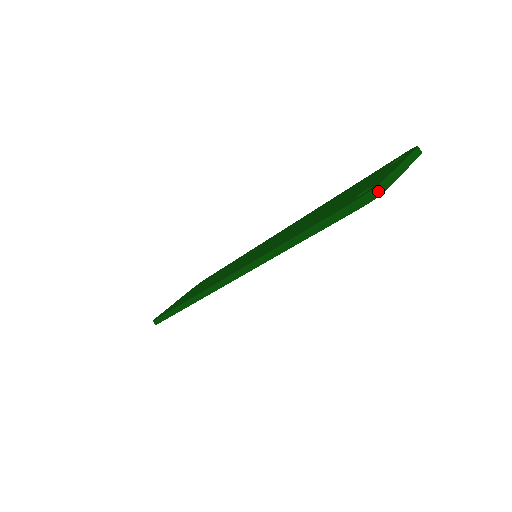
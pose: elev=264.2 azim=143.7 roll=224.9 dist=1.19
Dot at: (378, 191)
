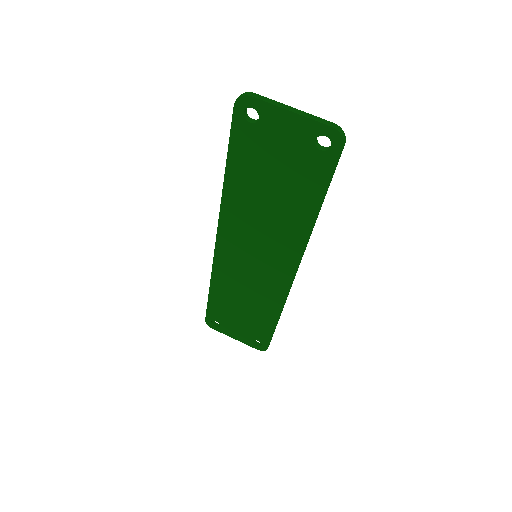
Dot at: (244, 94)
